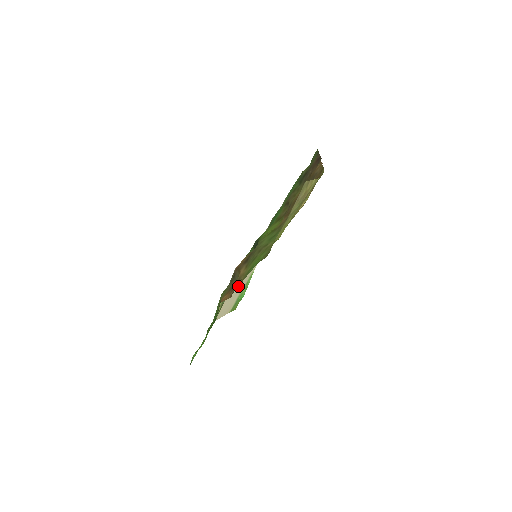
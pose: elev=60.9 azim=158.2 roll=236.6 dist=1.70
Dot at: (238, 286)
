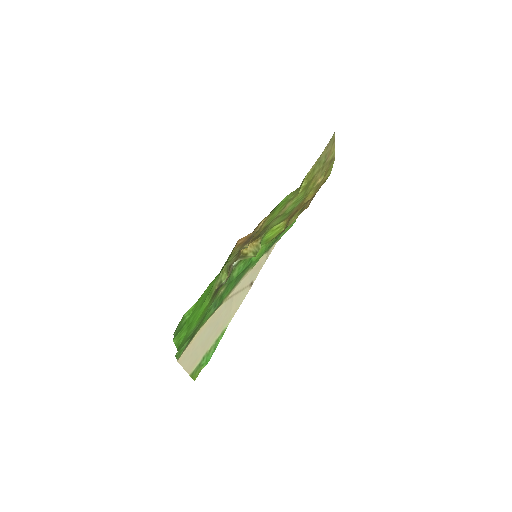
Dot at: (212, 329)
